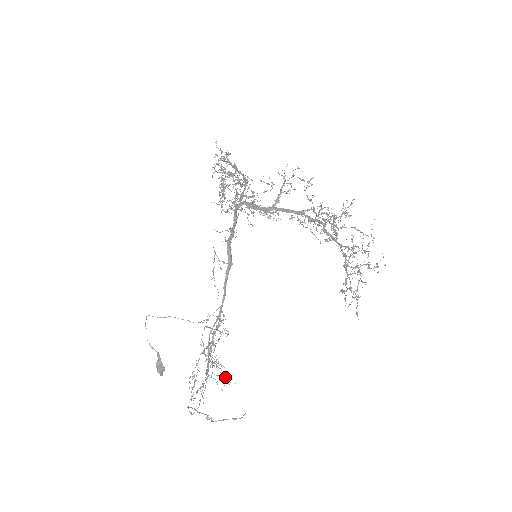
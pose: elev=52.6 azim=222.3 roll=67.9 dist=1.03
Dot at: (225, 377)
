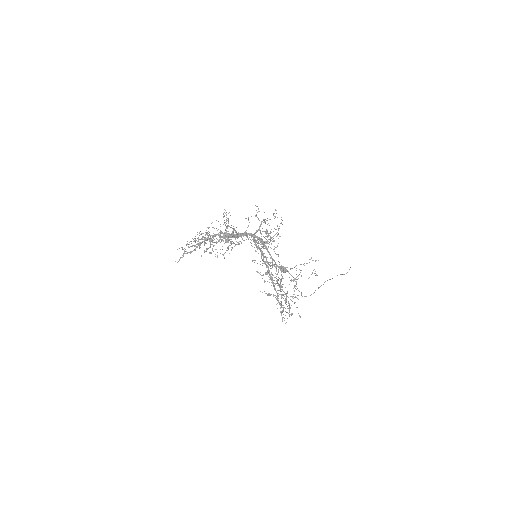
Dot at: (295, 297)
